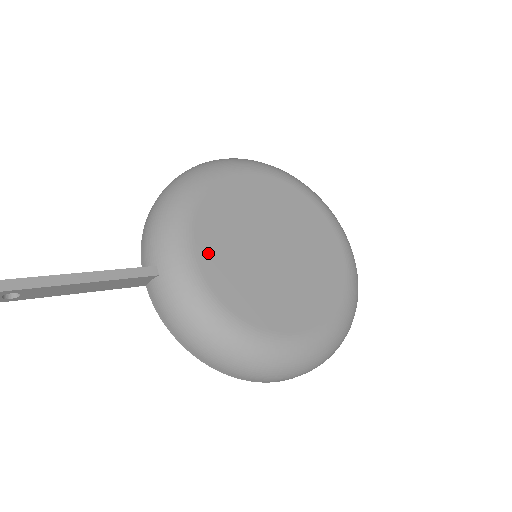
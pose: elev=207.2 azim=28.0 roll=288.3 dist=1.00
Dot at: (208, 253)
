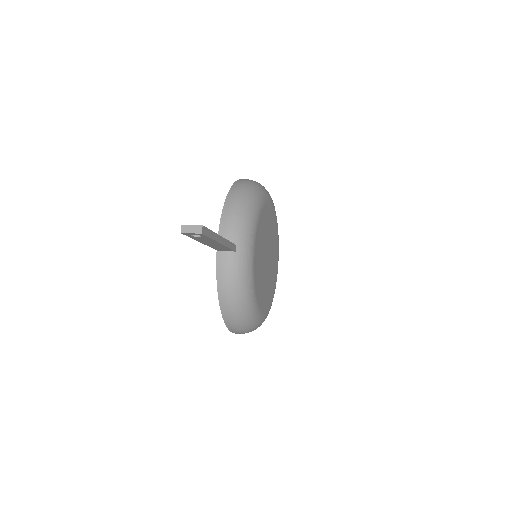
Dot at: (257, 250)
